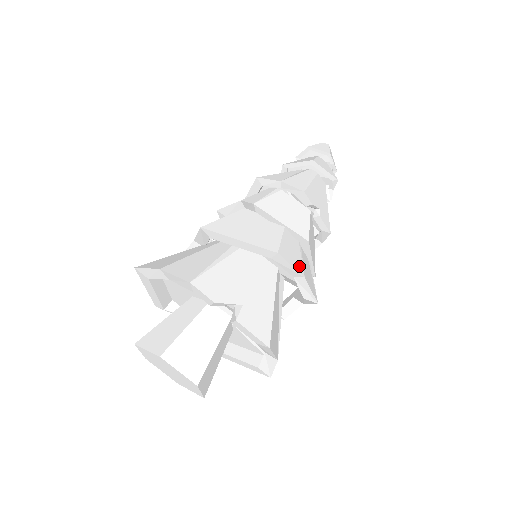
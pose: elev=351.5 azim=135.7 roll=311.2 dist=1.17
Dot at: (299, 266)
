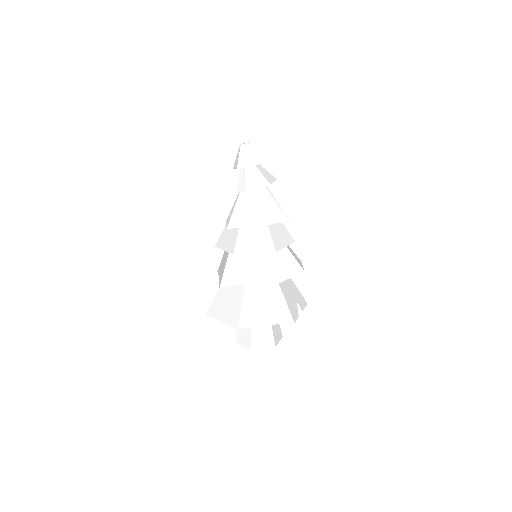
Dot at: (298, 259)
